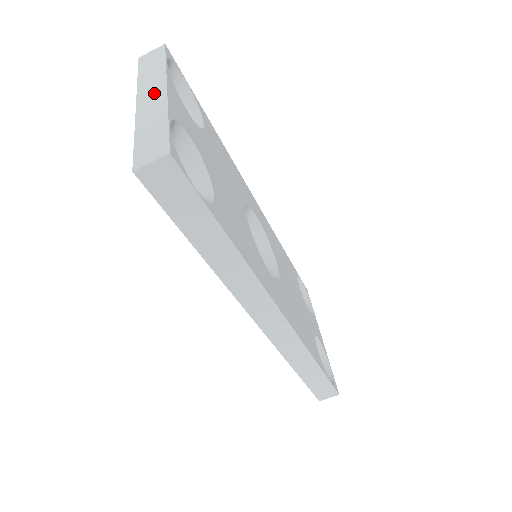
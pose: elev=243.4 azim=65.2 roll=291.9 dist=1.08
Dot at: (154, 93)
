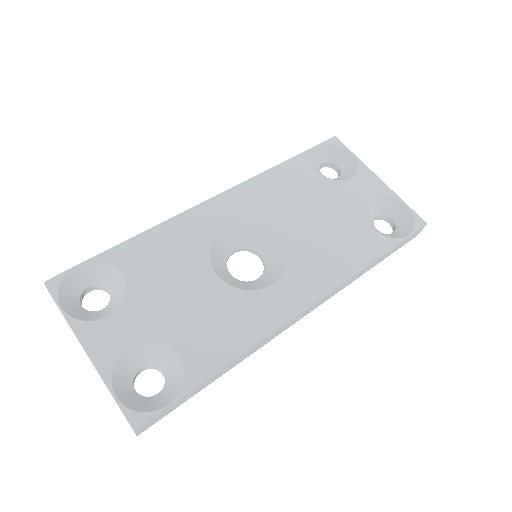
Dot at: (86, 353)
